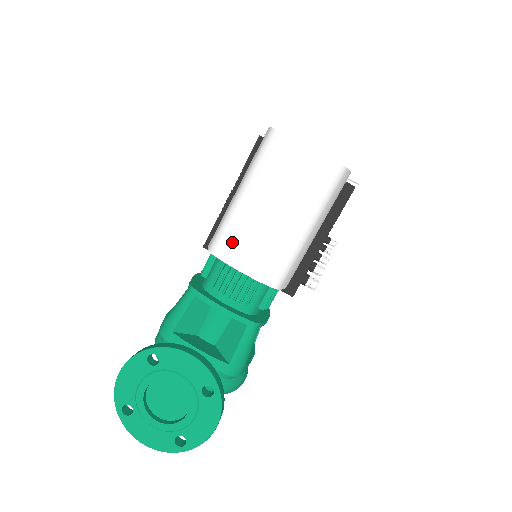
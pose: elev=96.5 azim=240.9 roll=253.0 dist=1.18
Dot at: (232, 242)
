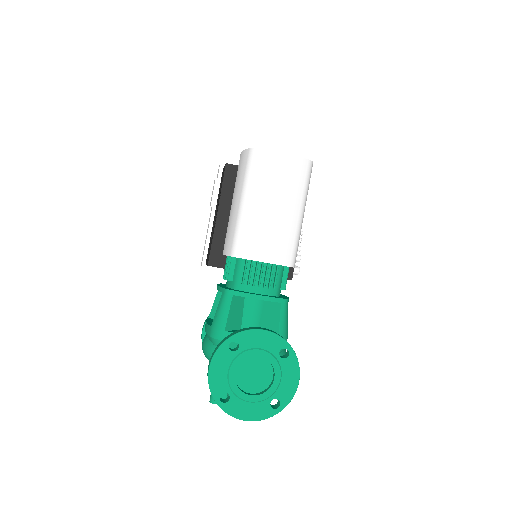
Dot at: (249, 242)
